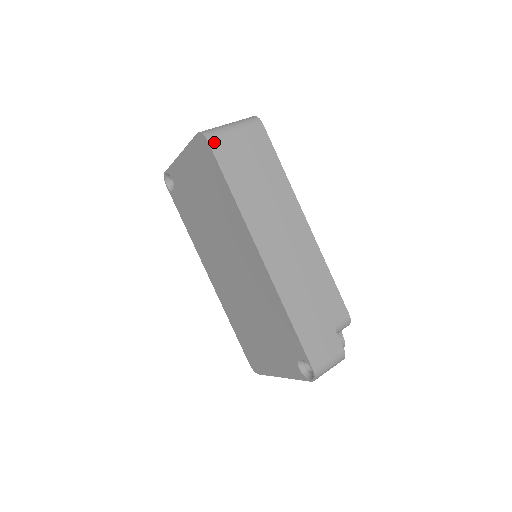
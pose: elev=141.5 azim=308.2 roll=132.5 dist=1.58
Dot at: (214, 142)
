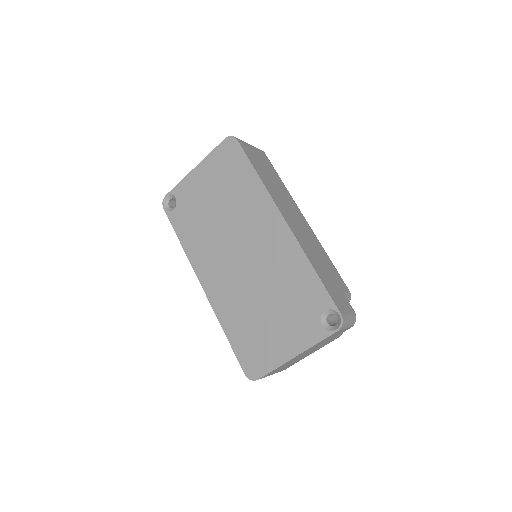
Dot at: (241, 143)
